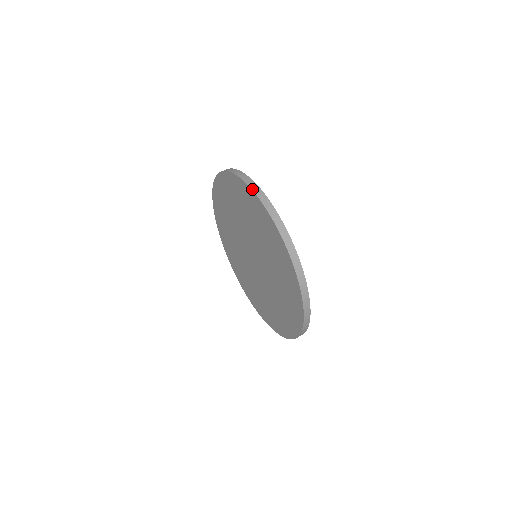
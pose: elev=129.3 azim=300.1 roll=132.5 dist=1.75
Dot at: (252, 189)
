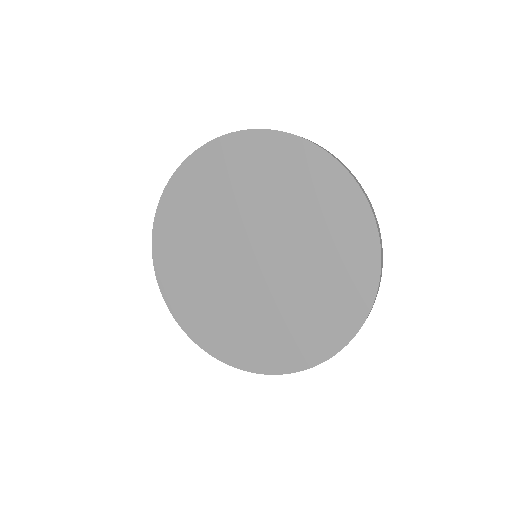
Dot at: (244, 130)
